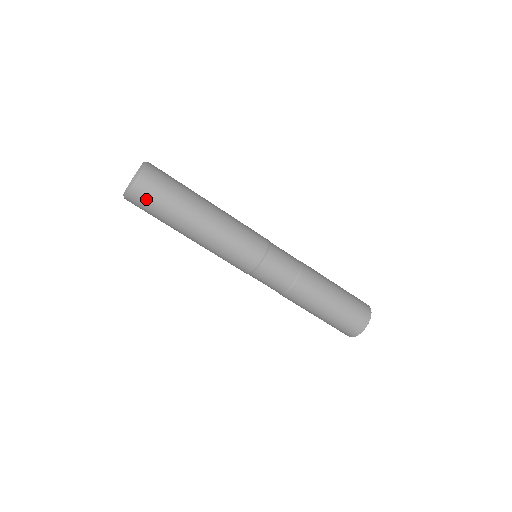
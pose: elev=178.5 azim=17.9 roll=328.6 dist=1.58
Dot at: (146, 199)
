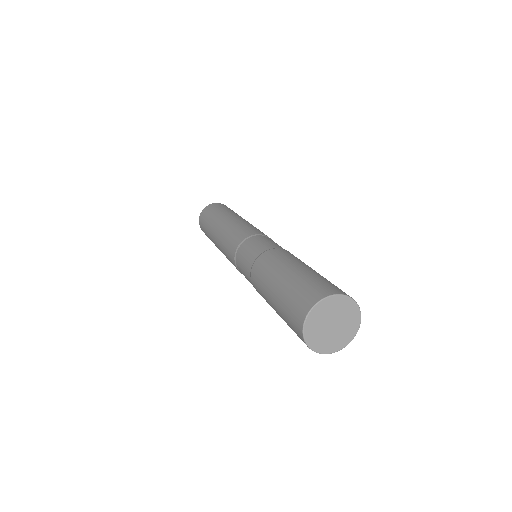
Dot at: (203, 219)
